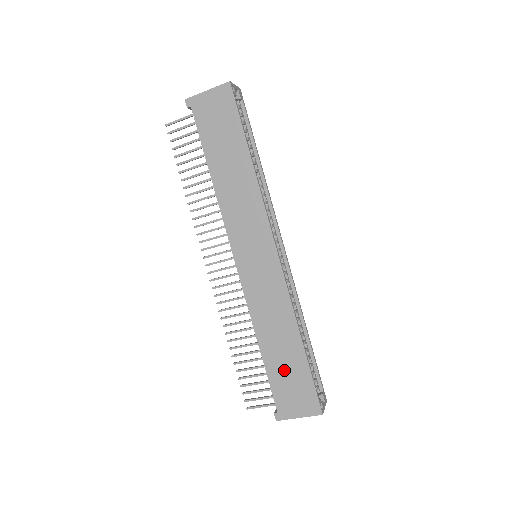
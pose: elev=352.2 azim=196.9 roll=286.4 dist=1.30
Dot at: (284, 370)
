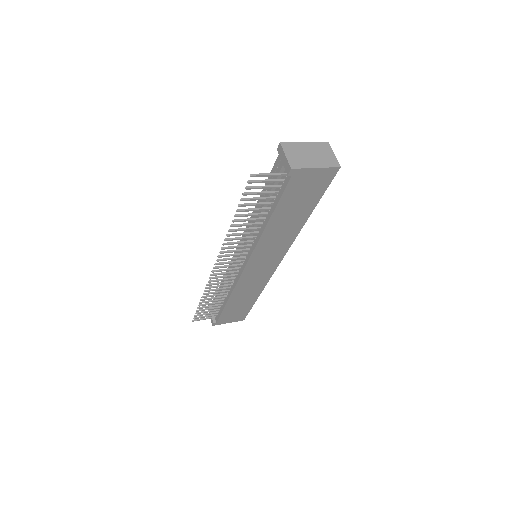
Dot at: (236, 309)
